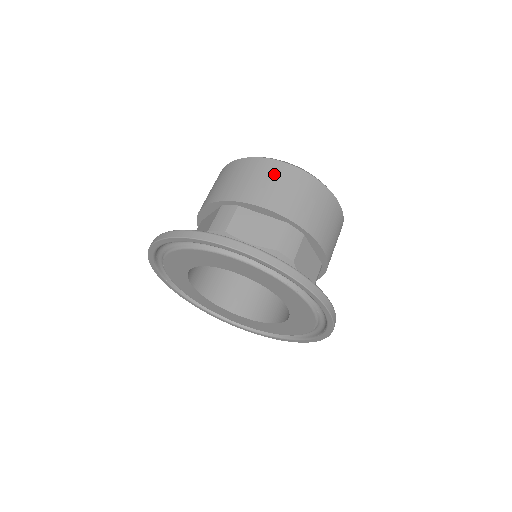
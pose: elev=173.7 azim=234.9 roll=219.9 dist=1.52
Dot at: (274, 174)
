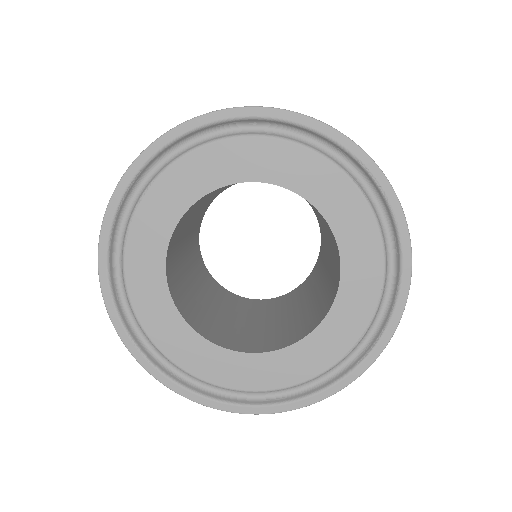
Dot at: occluded
